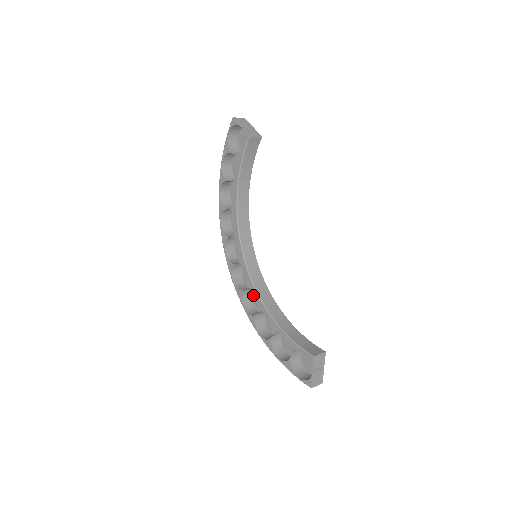
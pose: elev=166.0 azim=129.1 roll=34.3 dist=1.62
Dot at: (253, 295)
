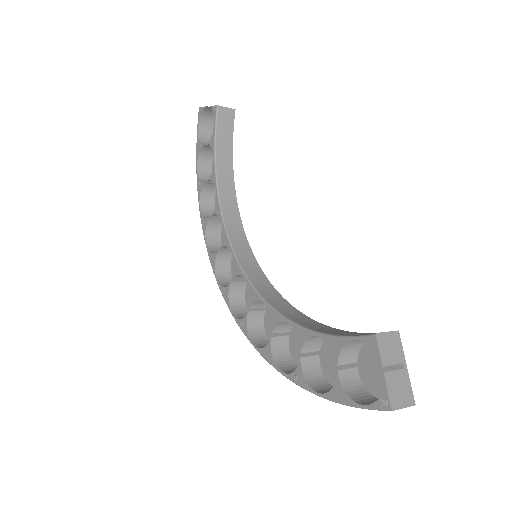
Dot at: (266, 325)
